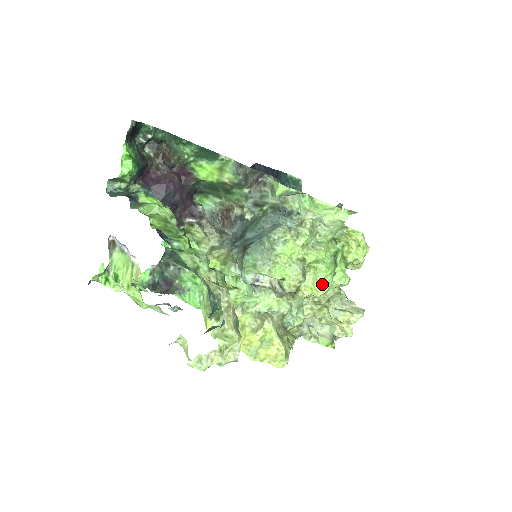
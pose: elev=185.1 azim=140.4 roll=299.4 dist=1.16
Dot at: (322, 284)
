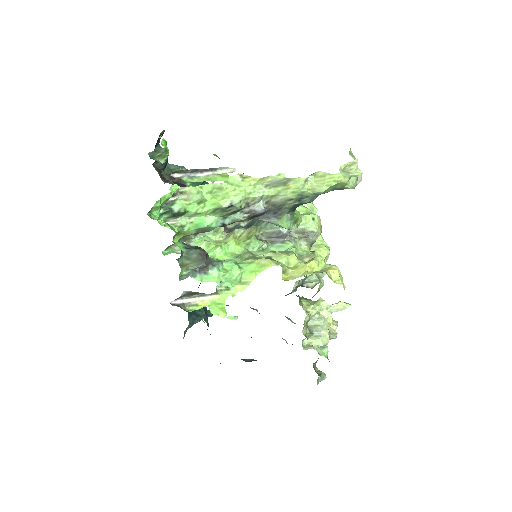
Dot at: (326, 246)
